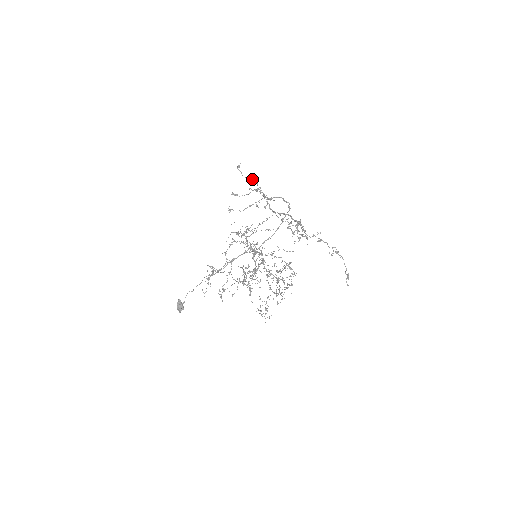
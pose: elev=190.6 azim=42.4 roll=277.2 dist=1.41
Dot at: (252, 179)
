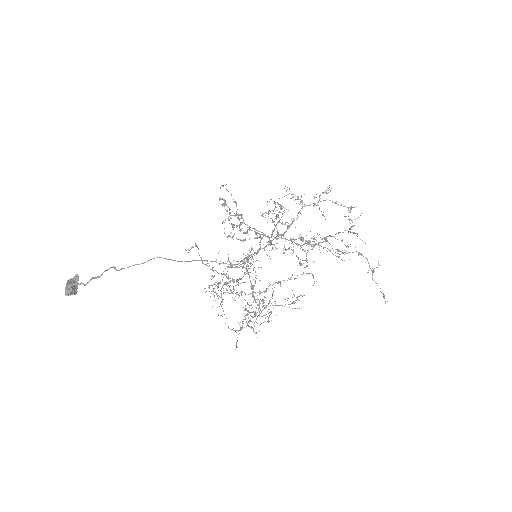
Dot at: (236, 203)
